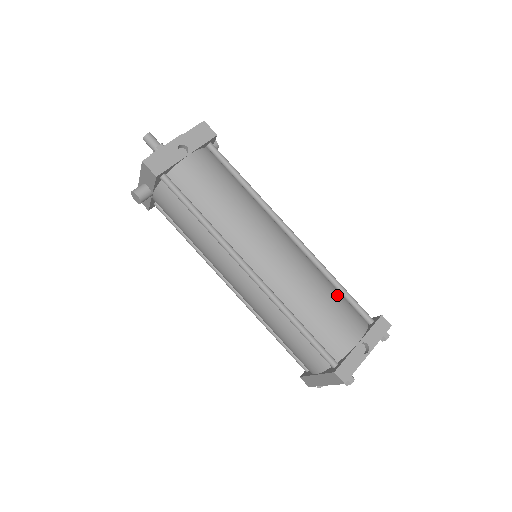
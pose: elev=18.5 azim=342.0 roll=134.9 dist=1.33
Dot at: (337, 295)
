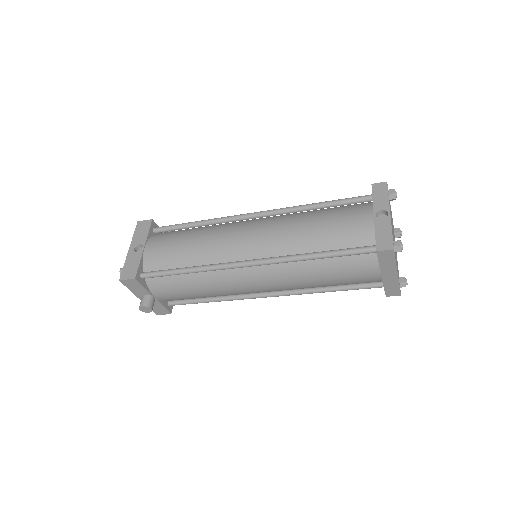
Dot at: (327, 210)
